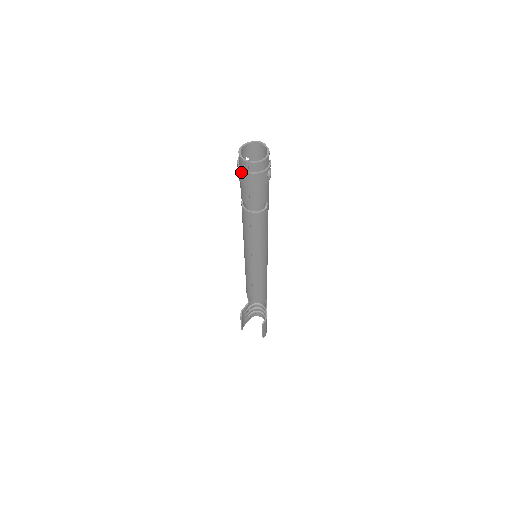
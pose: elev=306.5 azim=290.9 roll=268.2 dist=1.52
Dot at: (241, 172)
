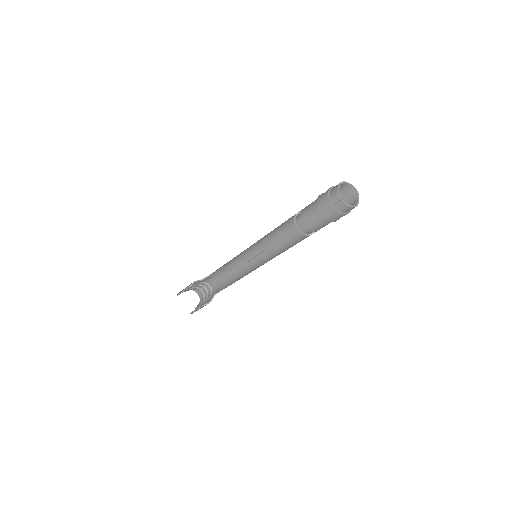
Dot at: (327, 200)
